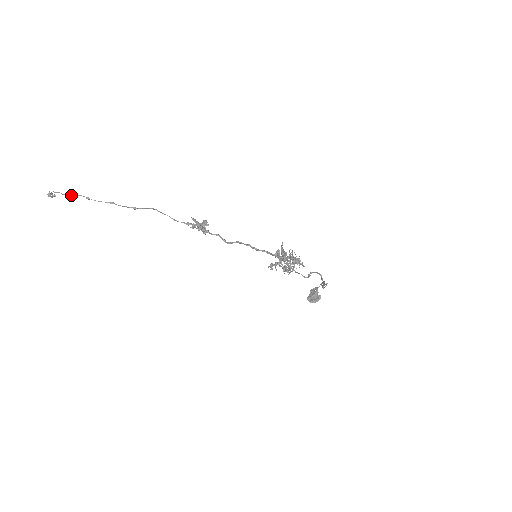
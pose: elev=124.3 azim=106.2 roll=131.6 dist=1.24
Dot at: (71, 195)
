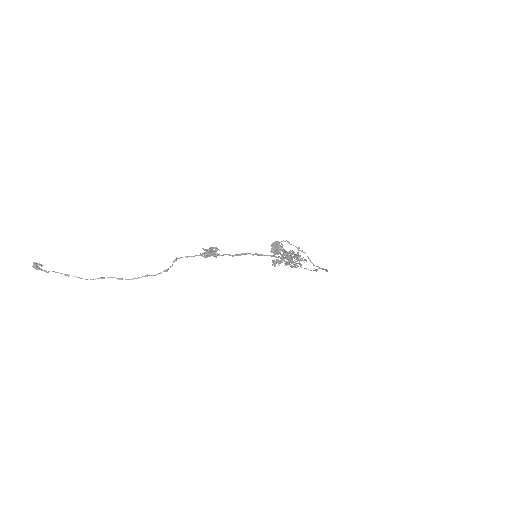
Dot at: occluded
